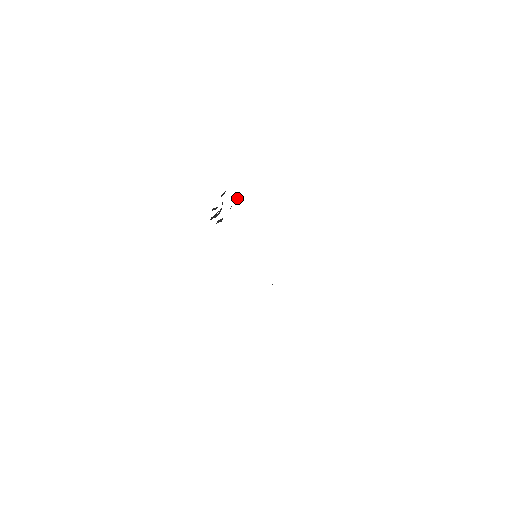
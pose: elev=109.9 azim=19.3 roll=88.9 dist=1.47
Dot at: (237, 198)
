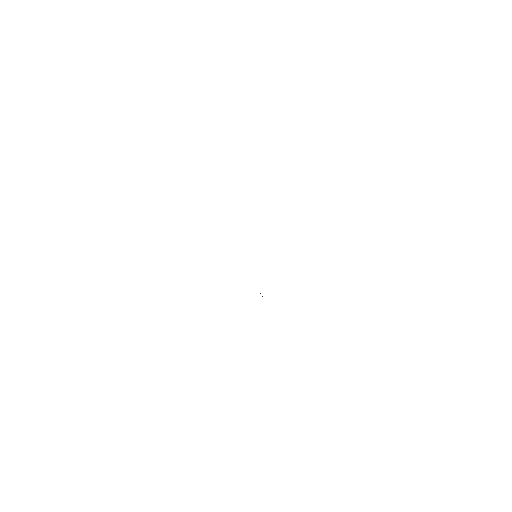
Dot at: occluded
